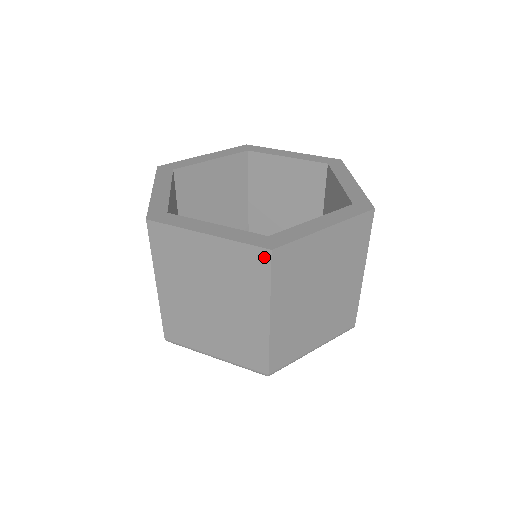
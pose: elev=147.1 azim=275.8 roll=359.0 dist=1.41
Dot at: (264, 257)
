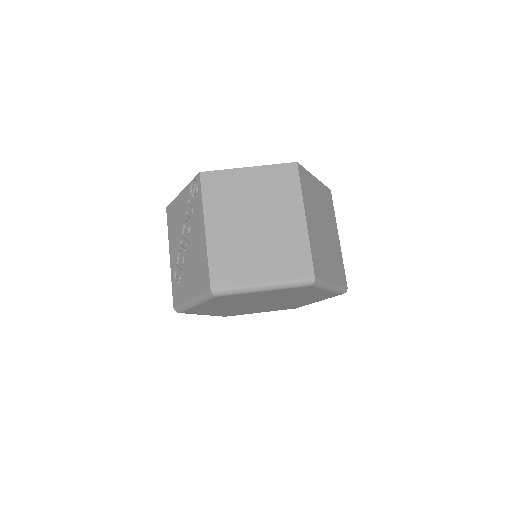
Dot at: (293, 169)
